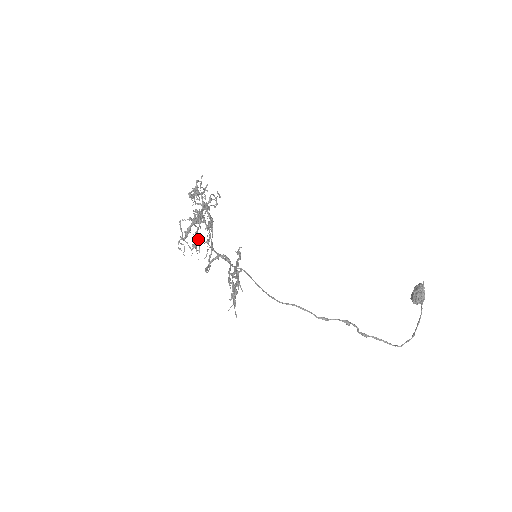
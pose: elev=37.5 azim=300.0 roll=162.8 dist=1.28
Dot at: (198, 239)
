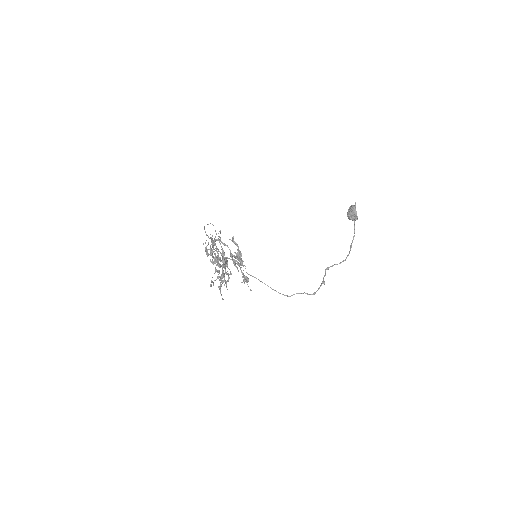
Dot at: (226, 283)
